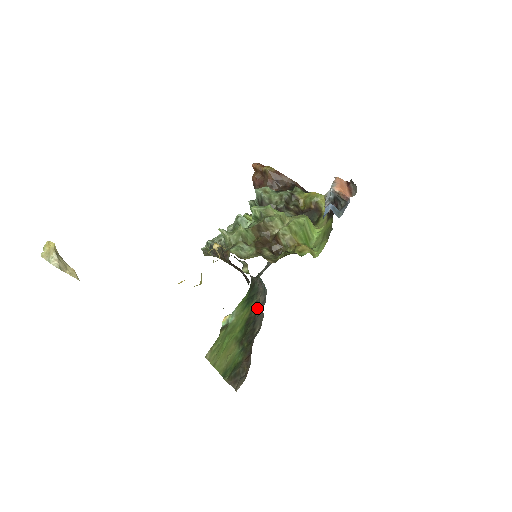
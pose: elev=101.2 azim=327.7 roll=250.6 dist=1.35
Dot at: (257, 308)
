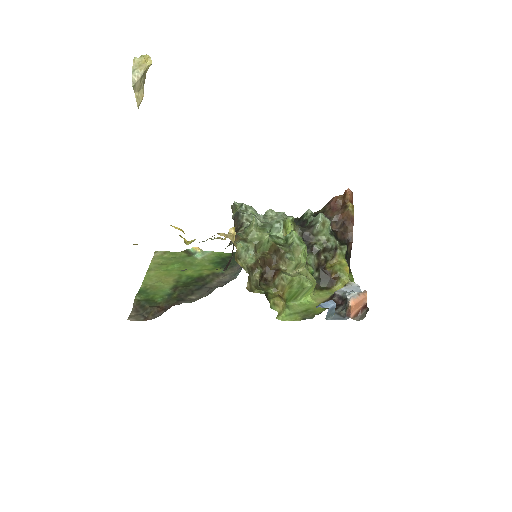
Dot at: (215, 280)
